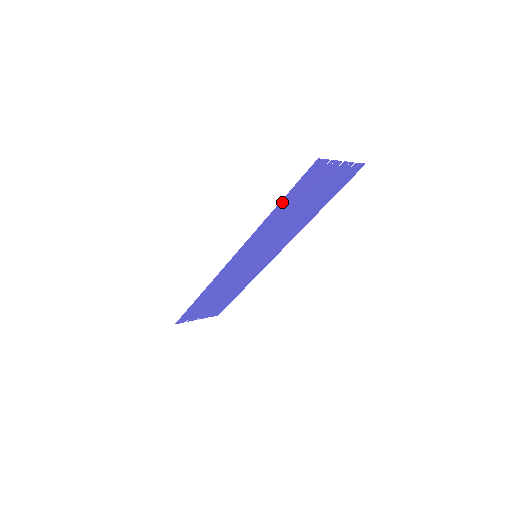
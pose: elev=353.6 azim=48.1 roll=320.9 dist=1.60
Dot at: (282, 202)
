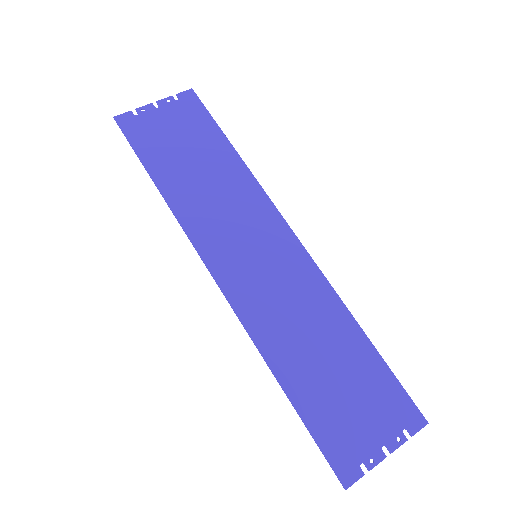
Dot at: (293, 401)
